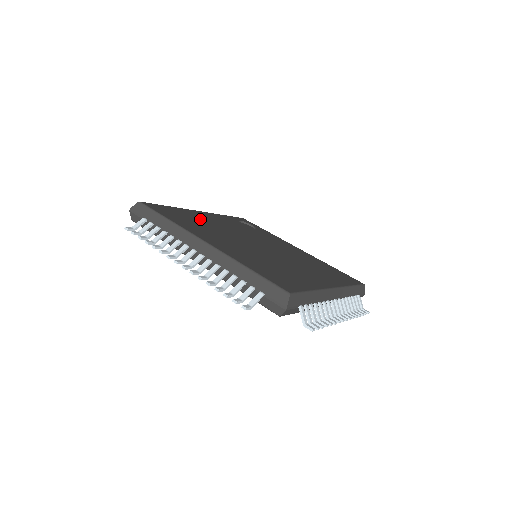
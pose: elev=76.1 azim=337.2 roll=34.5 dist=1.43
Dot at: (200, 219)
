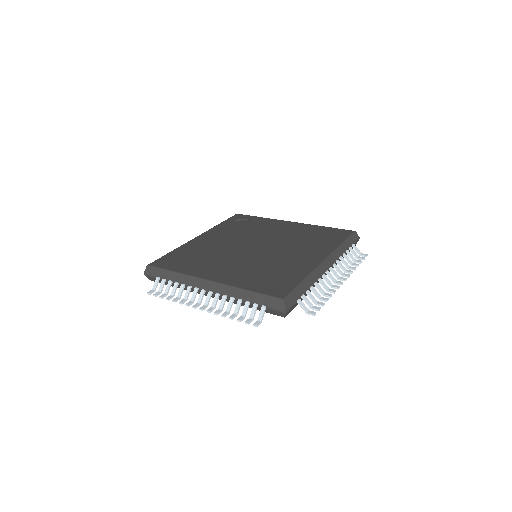
Dot at: (199, 249)
